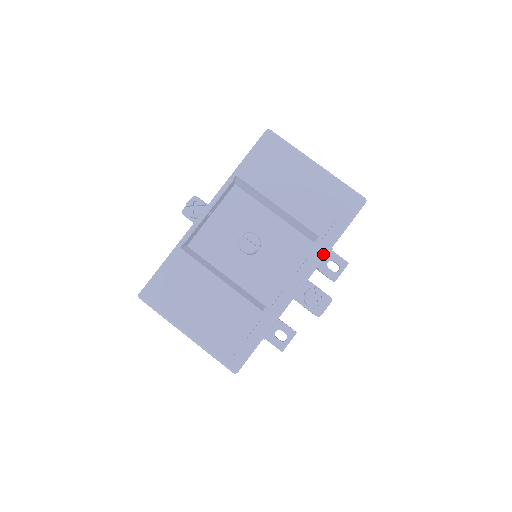
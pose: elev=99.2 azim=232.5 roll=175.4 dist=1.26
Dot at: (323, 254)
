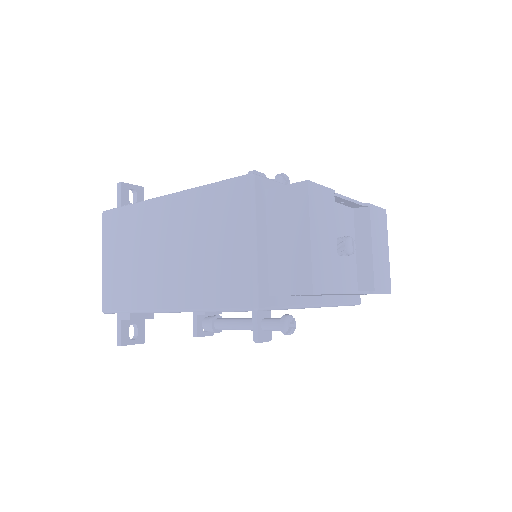
Dot at: (335, 304)
